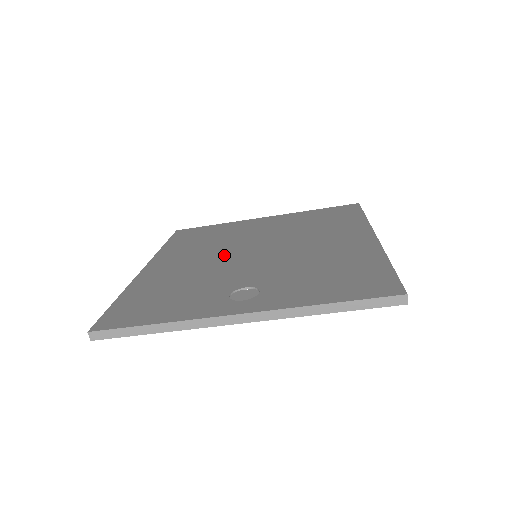
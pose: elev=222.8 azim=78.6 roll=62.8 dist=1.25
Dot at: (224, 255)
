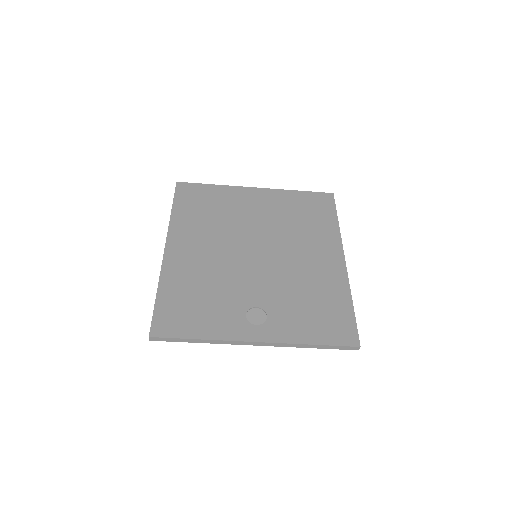
Dot at: (231, 250)
